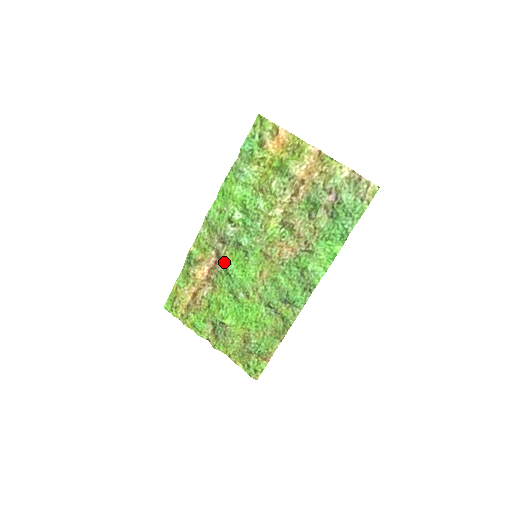
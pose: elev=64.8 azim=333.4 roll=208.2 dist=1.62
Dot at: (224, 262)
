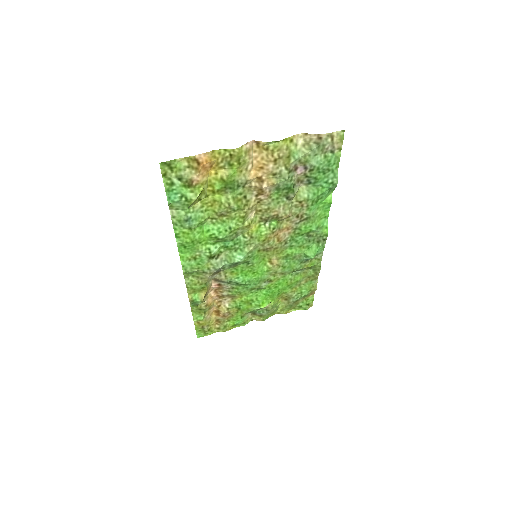
Dot at: (230, 281)
